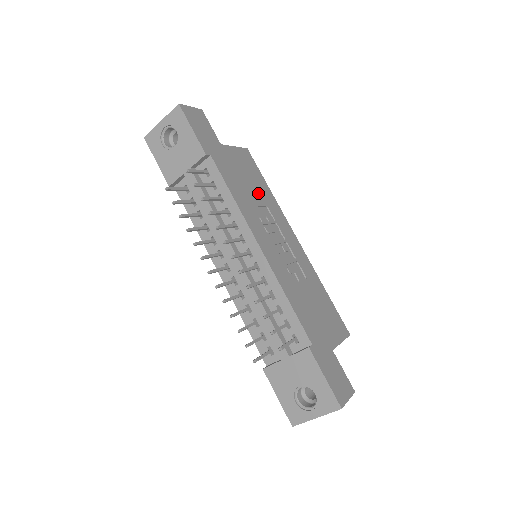
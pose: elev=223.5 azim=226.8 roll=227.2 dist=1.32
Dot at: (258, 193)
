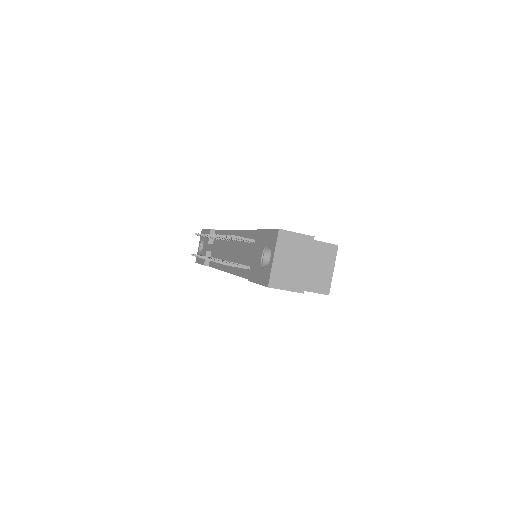
Dot at: occluded
